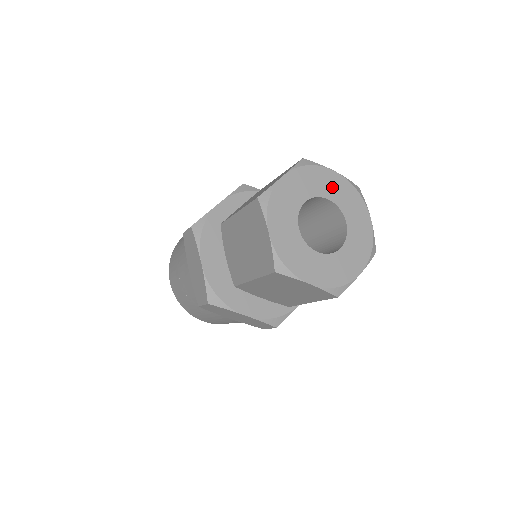
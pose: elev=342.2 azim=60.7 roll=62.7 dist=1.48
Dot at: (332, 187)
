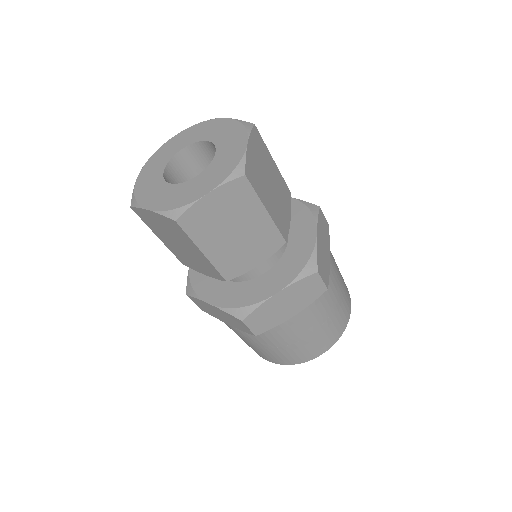
Dot at: (216, 131)
